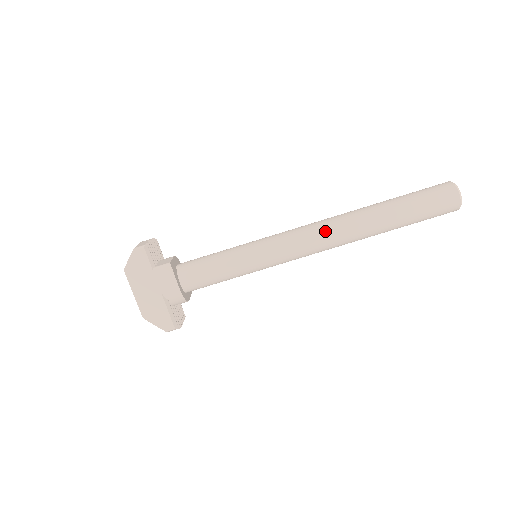
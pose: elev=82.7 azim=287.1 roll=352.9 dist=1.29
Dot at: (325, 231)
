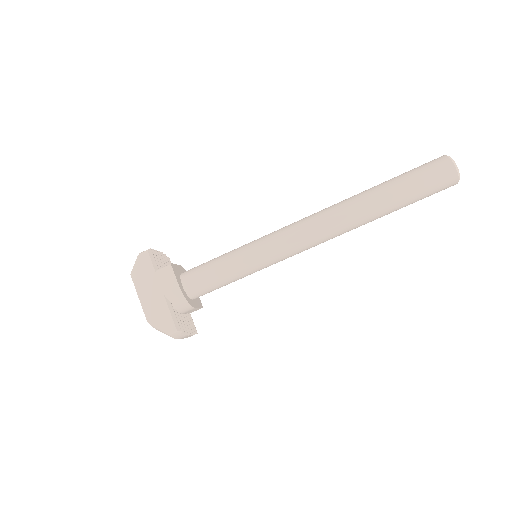
Dot at: (317, 218)
